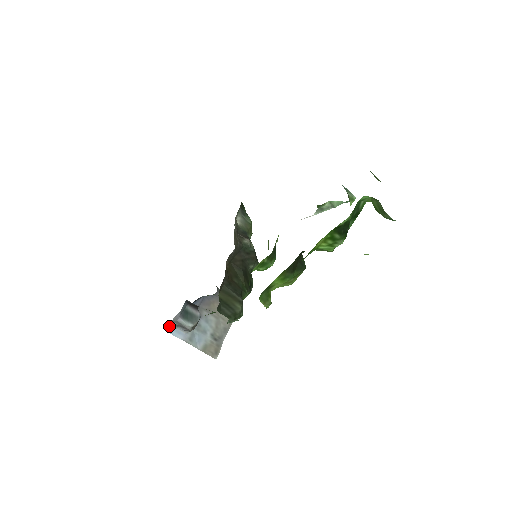
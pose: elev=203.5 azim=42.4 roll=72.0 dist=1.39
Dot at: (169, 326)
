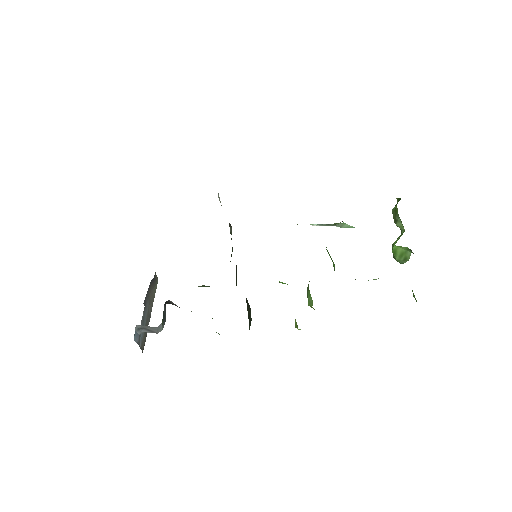
Dot at: (135, 331)
